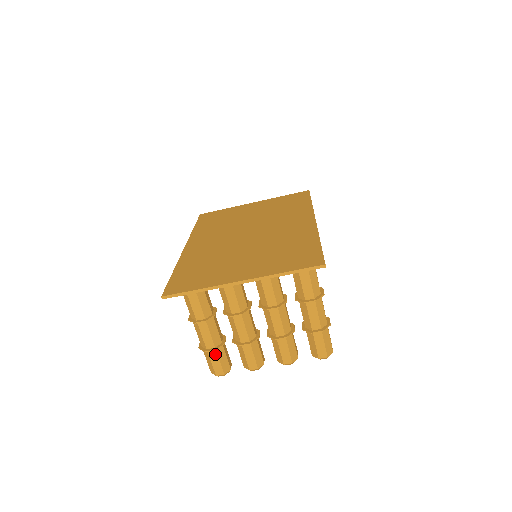
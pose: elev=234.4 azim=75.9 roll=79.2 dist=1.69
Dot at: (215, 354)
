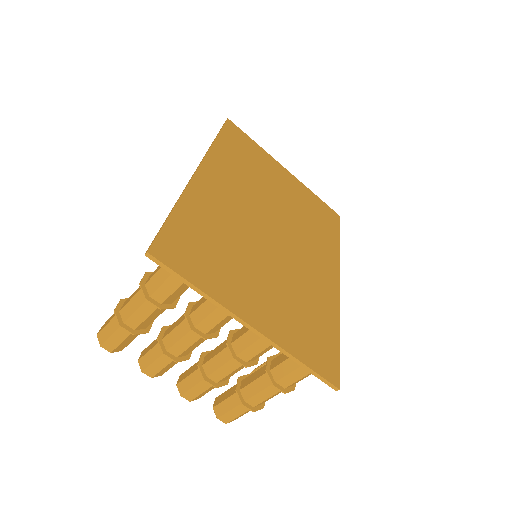
Dot at: (126, 333)
